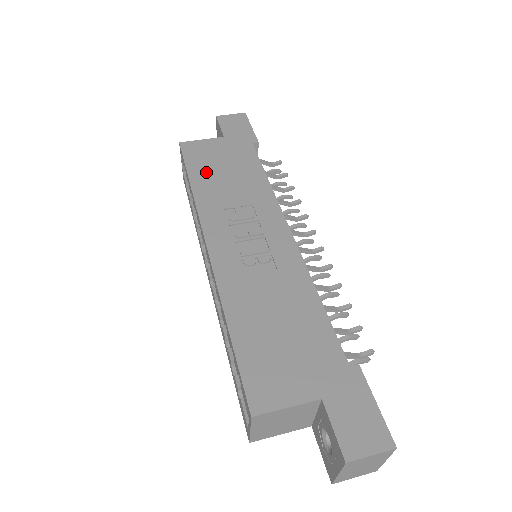
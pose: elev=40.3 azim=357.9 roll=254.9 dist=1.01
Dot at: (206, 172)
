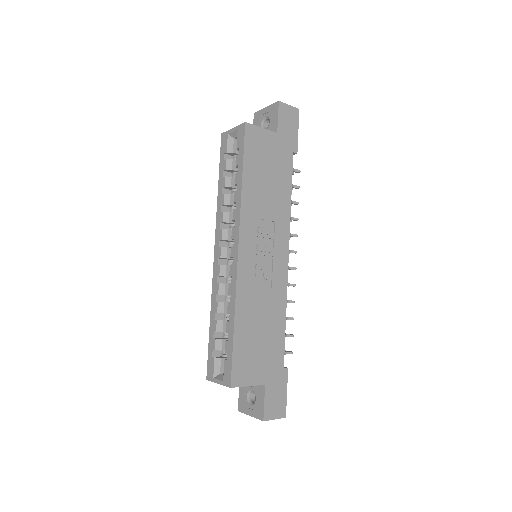
Dot at: (256, 171)
